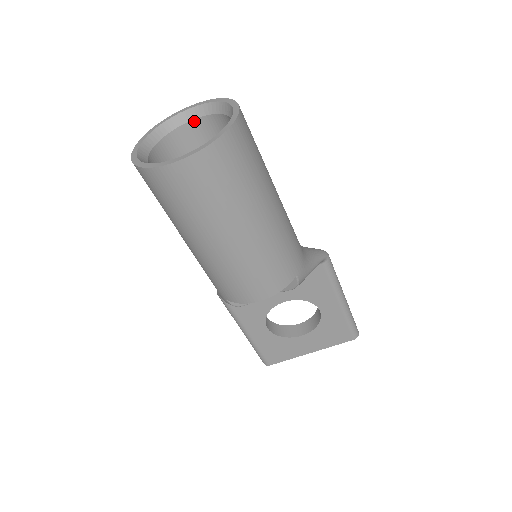
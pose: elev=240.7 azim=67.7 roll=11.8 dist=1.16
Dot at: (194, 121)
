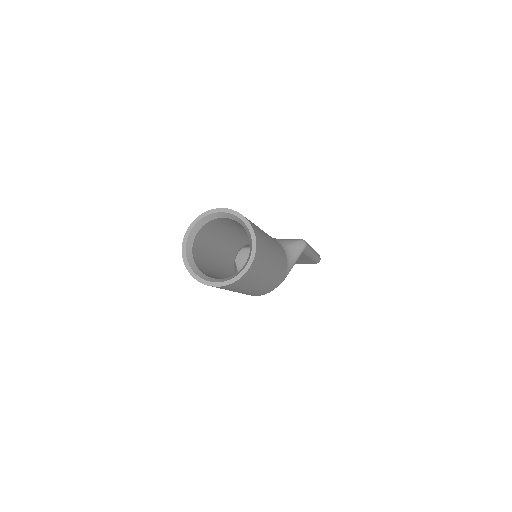
Dot at: (224, 218)
